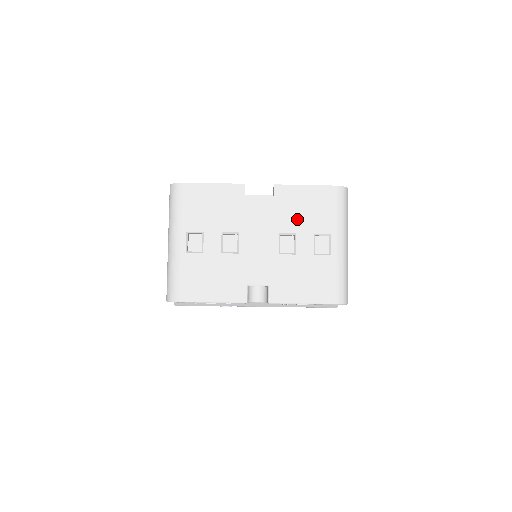
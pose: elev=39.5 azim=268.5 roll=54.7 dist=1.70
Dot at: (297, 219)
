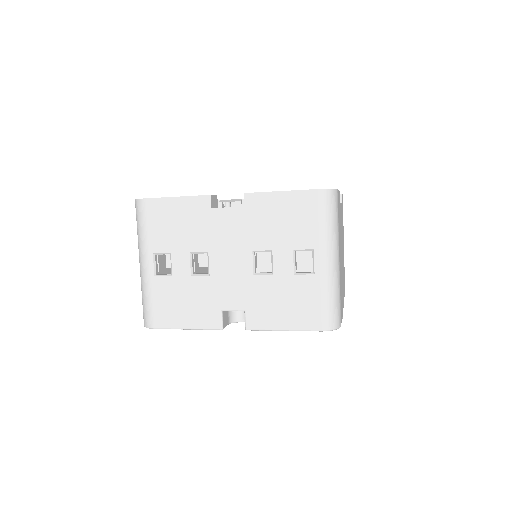
Dot at: (272, 233)
